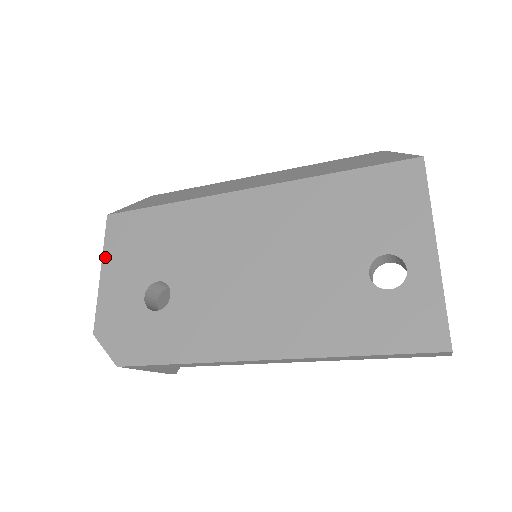
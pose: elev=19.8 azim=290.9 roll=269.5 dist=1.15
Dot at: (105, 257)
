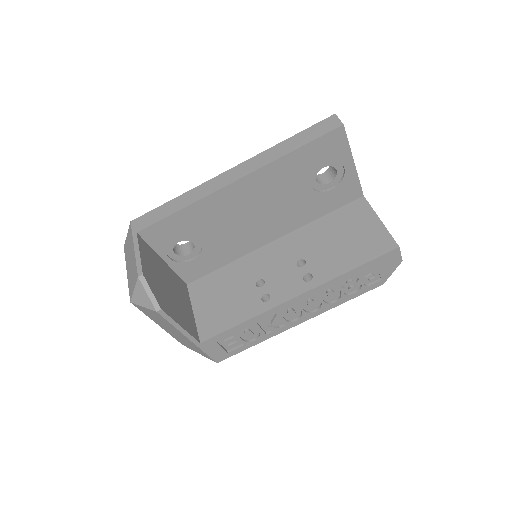
Dot at: occluded
